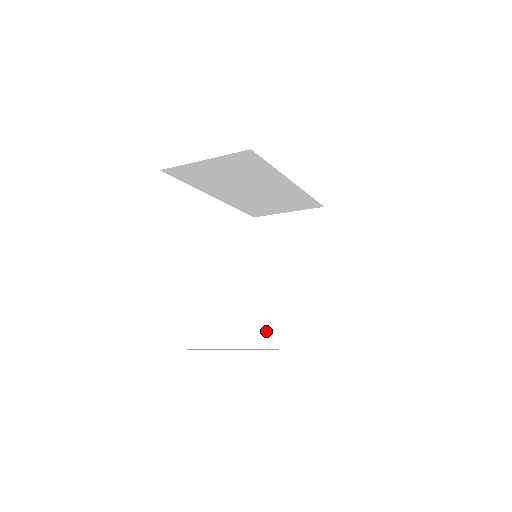
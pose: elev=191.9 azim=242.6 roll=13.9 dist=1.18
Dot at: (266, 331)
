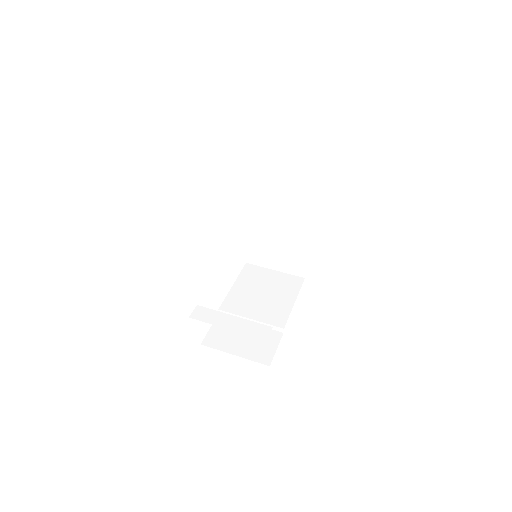
Dot at: (255, 260)
